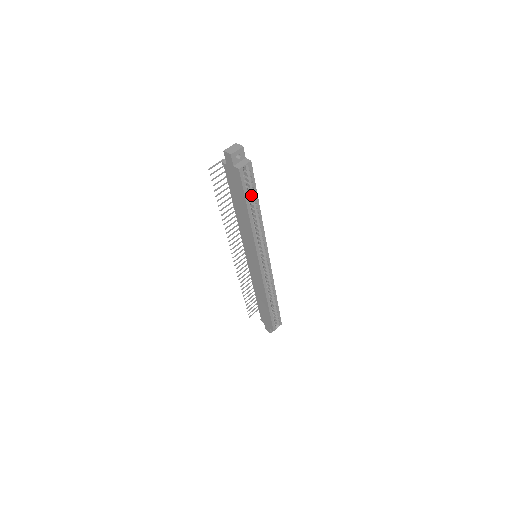
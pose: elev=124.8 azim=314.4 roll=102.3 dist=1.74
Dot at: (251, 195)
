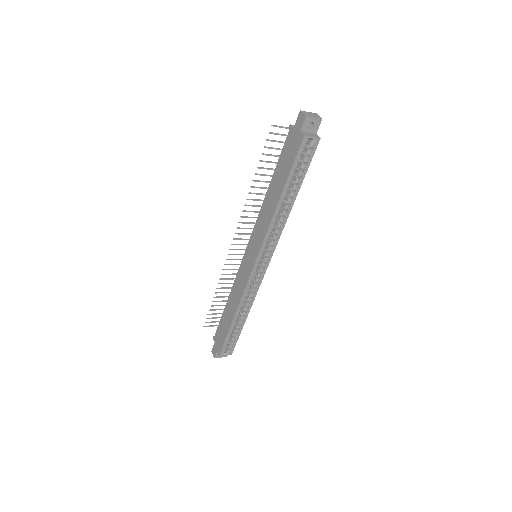
Dot at: (296, 177)
